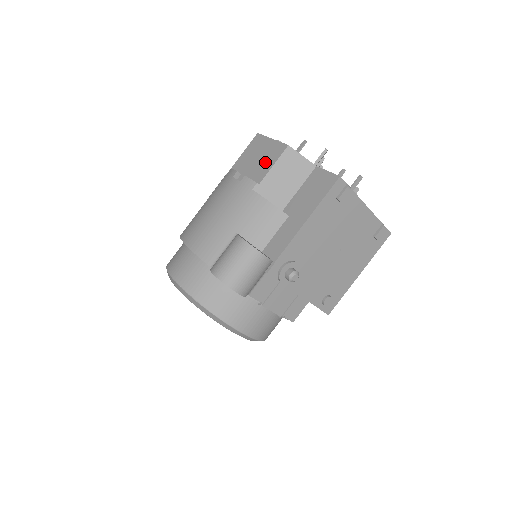
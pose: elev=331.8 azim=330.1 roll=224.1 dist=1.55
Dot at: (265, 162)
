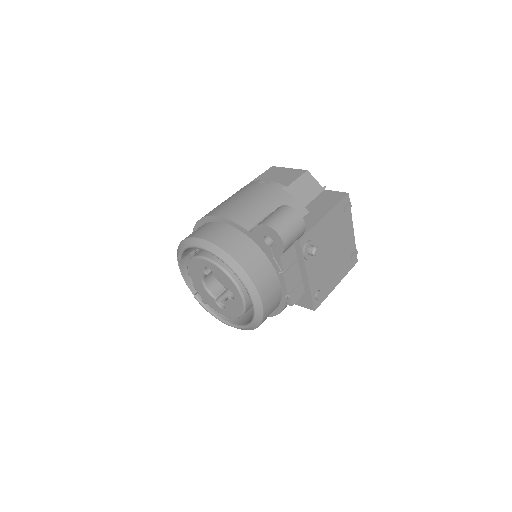
Dot at: (288, 177)
